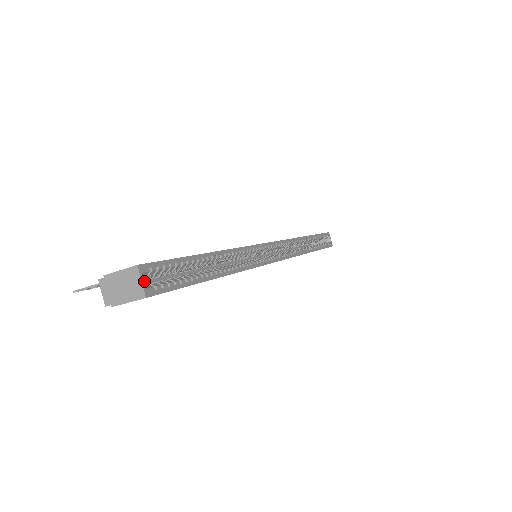
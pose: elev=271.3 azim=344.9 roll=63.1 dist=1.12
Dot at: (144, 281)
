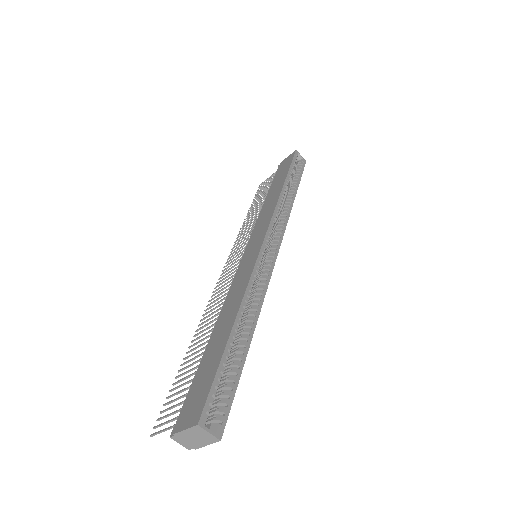
Dot at: occluded
